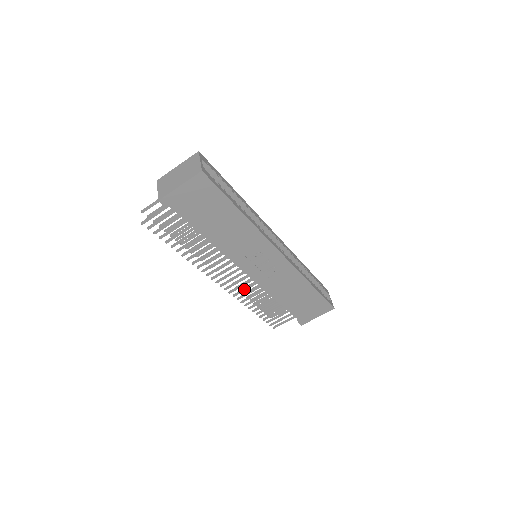
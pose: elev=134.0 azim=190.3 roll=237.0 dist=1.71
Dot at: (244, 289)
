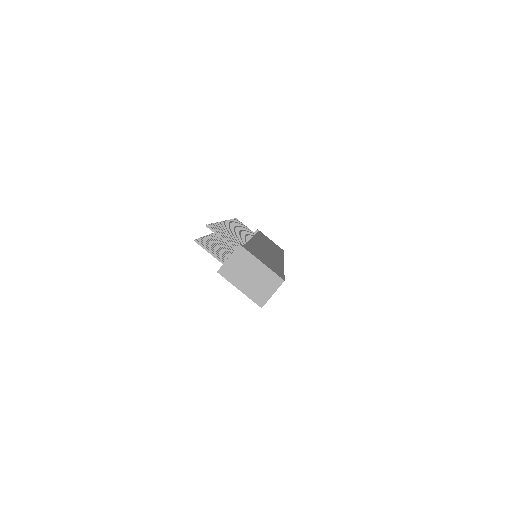
Dot at: occluded
